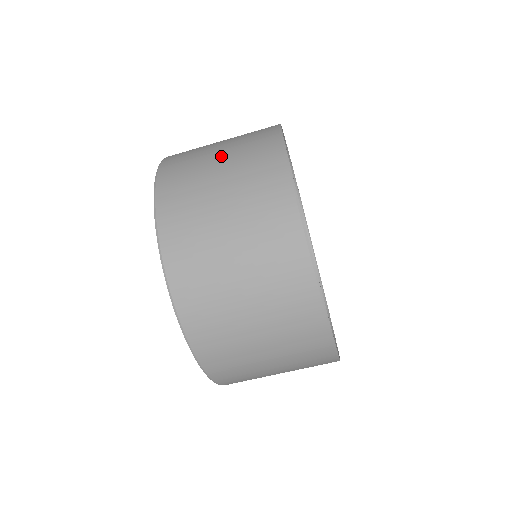
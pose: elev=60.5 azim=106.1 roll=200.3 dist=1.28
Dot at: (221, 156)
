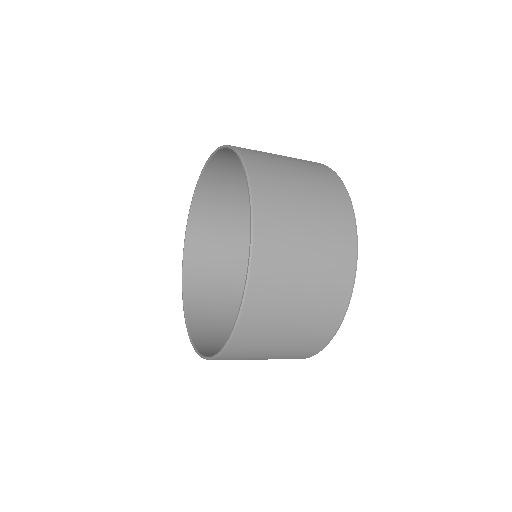
Dot at: (296, 320)
